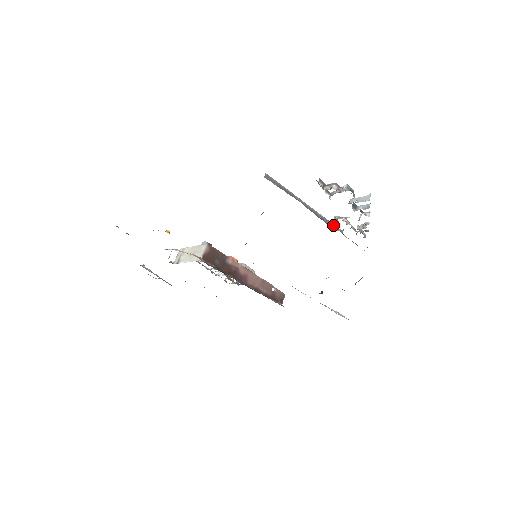
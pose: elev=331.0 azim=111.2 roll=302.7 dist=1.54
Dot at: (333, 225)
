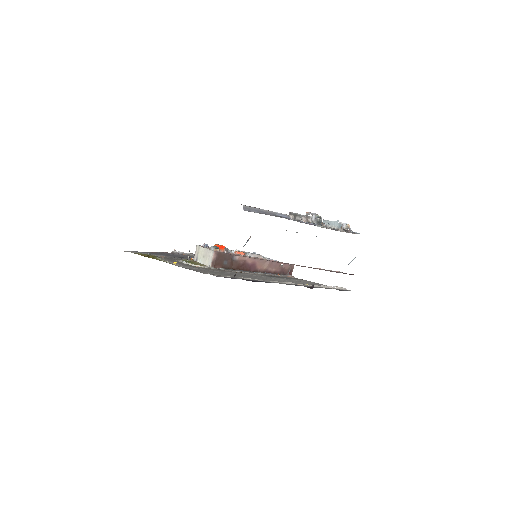
Dot at: occluded
